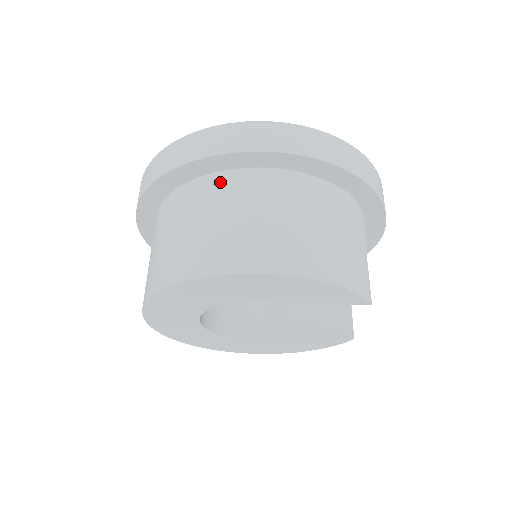
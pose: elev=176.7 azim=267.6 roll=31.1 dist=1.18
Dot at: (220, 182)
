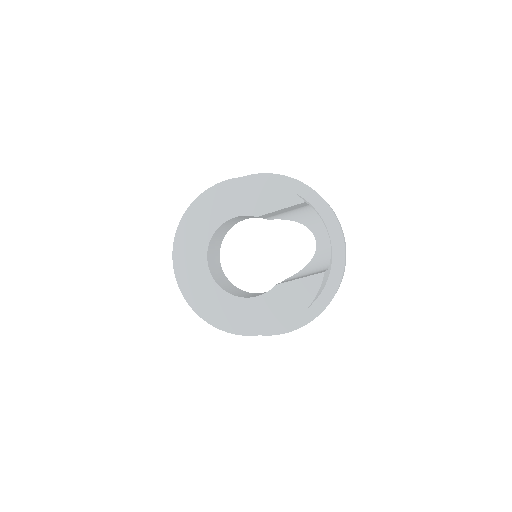
Dot at: occluded
